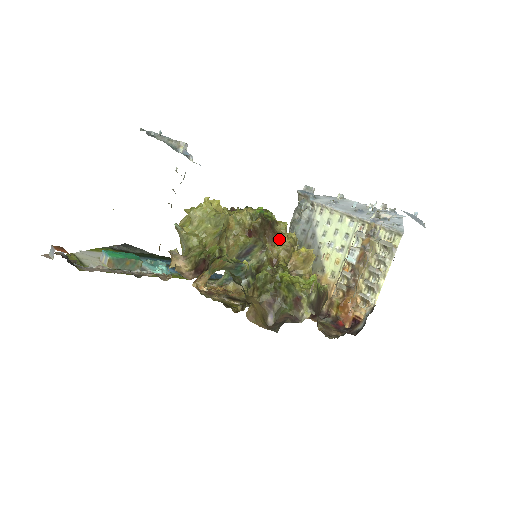
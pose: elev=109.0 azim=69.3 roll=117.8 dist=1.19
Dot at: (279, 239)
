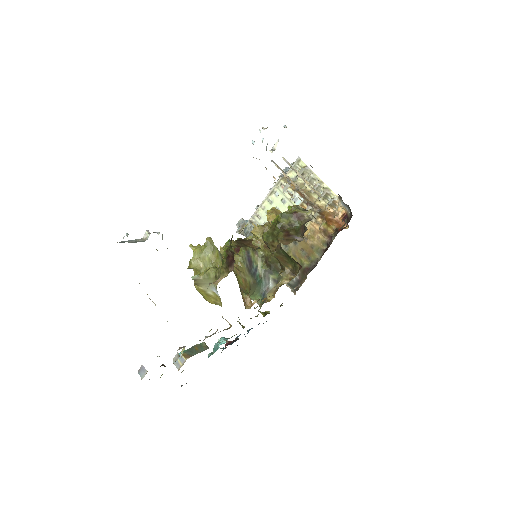
Dot at: (254, 232)
